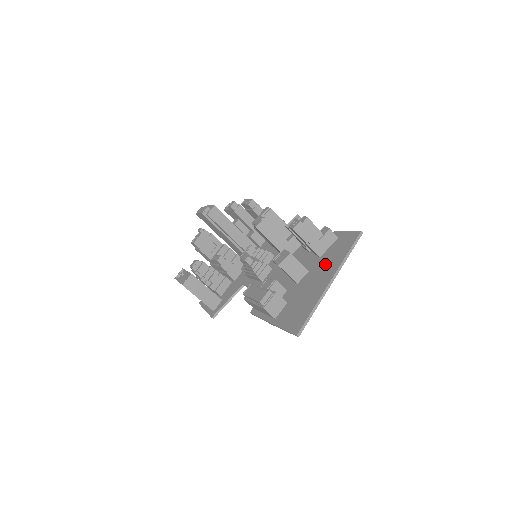
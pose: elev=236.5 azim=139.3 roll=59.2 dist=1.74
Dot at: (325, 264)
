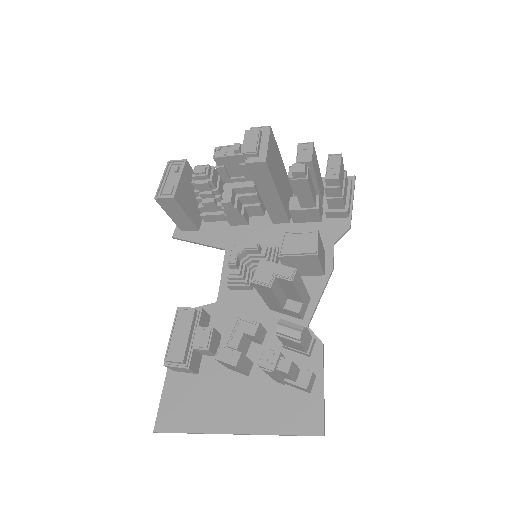
Dot at: (261, 402)
